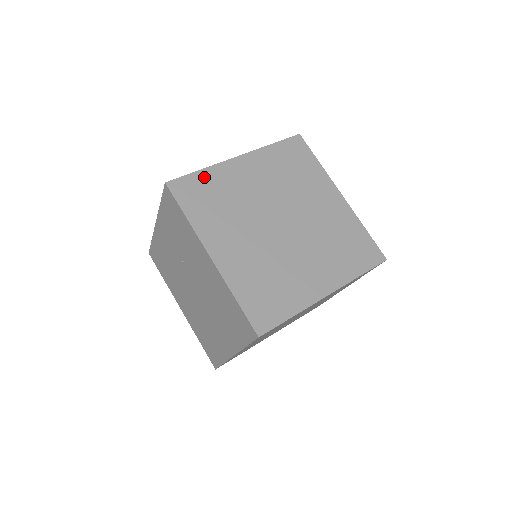
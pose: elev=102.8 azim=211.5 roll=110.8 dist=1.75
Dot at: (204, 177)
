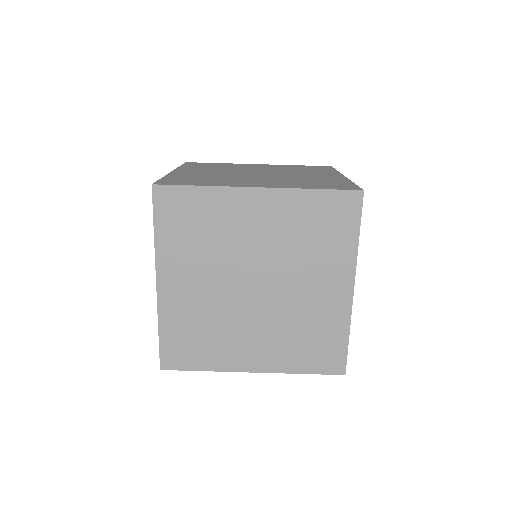
Dot at: (168, 333)
